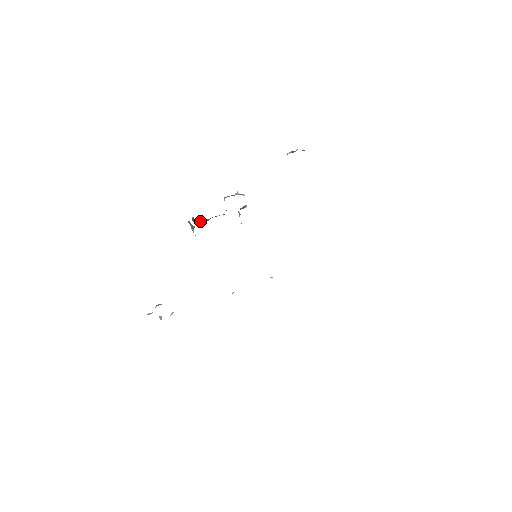
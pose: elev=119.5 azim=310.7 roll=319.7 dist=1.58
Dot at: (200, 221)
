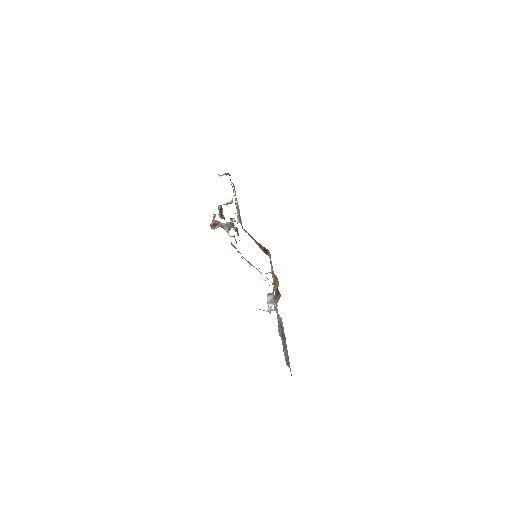
Dot at: occluded
